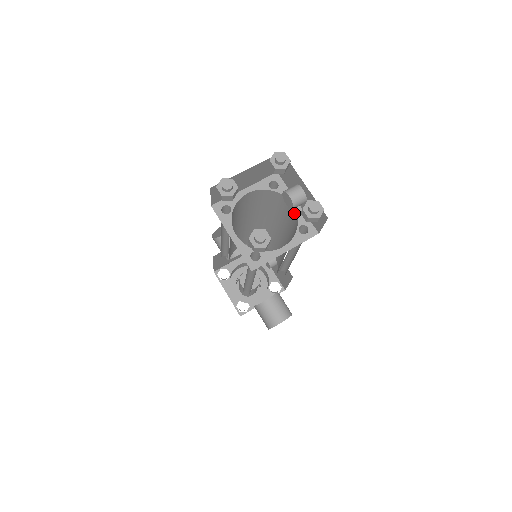
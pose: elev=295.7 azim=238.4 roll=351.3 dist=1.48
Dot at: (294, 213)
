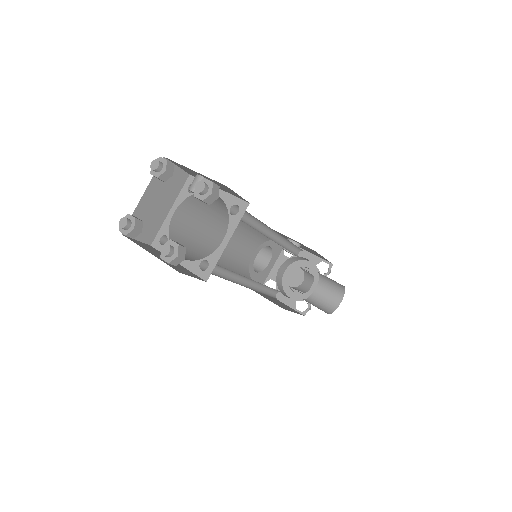
Dot at: occluded
